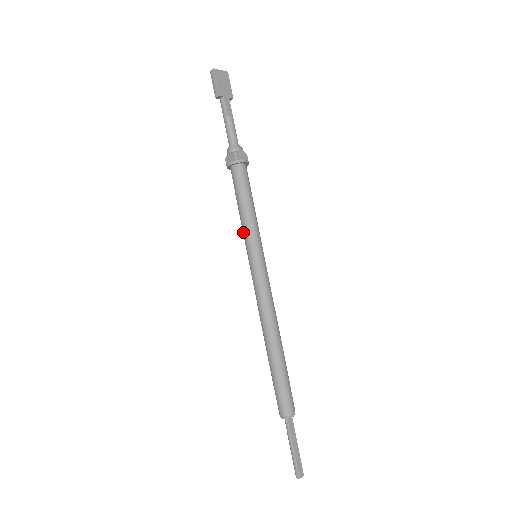
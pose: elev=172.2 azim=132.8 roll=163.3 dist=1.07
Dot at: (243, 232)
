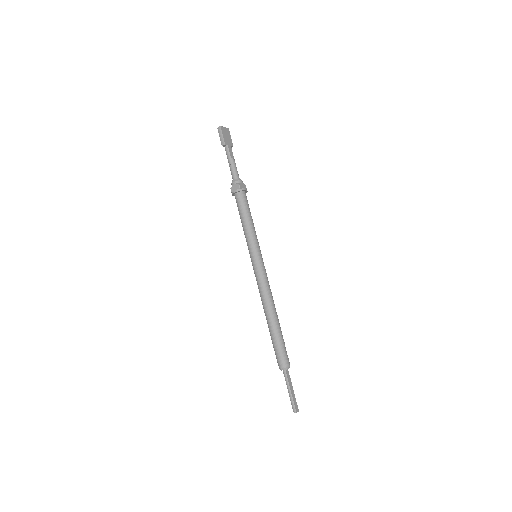
Dot at: (246, 239)
